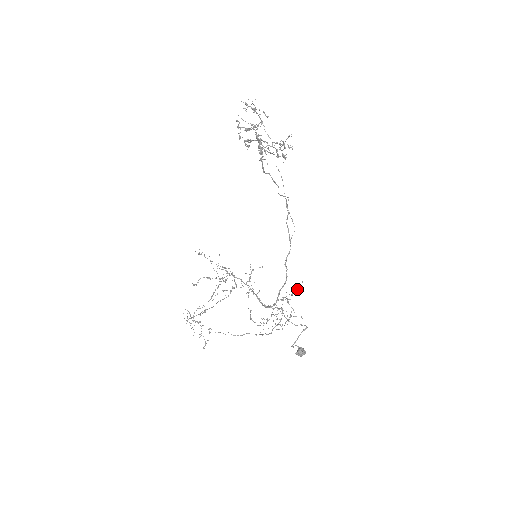
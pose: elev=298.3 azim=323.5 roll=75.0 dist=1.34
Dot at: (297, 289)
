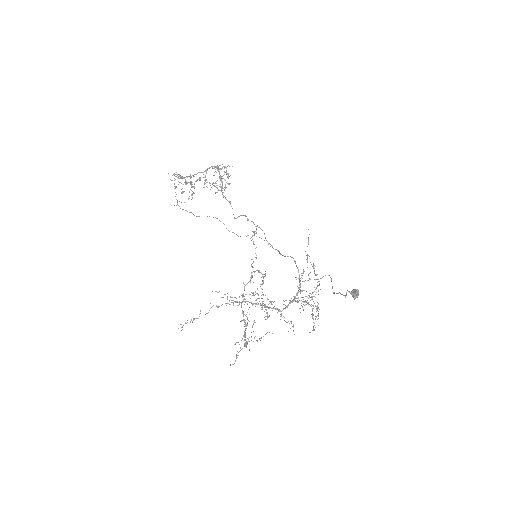
Dot at: occluded
